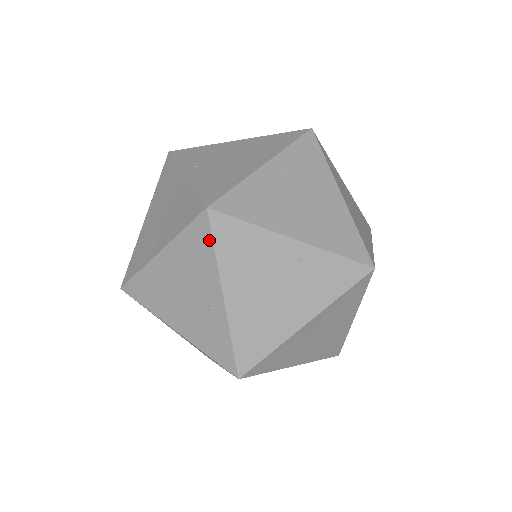
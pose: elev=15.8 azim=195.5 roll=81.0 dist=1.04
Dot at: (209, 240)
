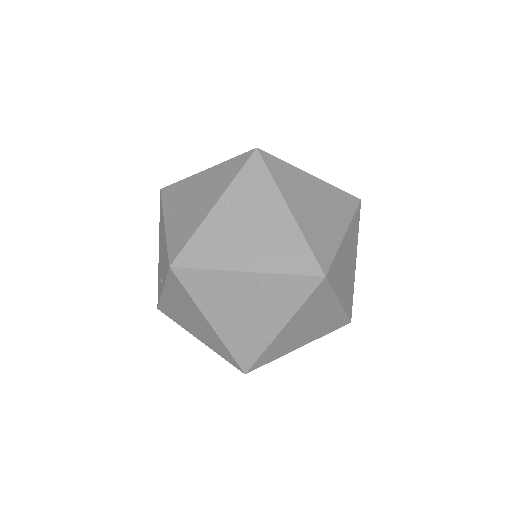
Dot at: (167, 272)
